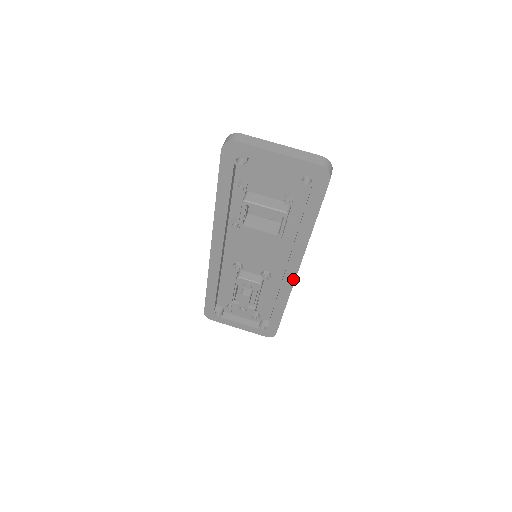
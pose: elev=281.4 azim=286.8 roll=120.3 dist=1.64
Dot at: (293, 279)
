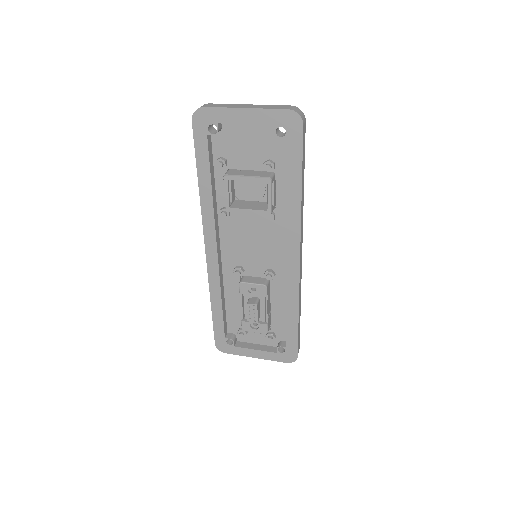
Dot at: (297, 269)
